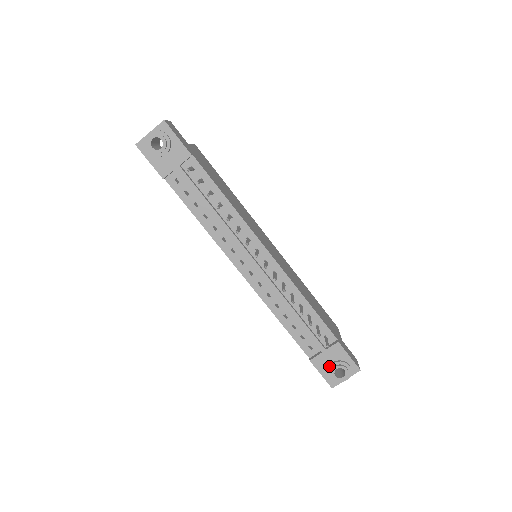
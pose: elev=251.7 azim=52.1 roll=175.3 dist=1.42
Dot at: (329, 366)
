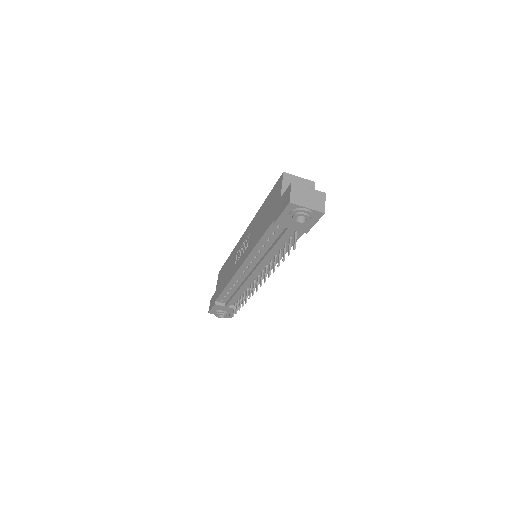
Dot at: (220, 311)
